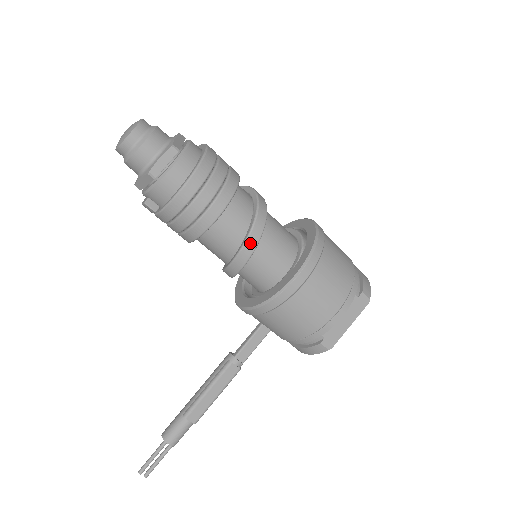
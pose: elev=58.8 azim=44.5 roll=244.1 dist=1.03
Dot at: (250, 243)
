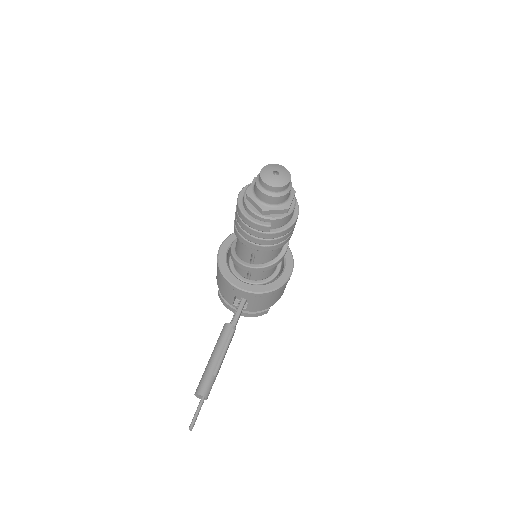
Dot at: occluded
